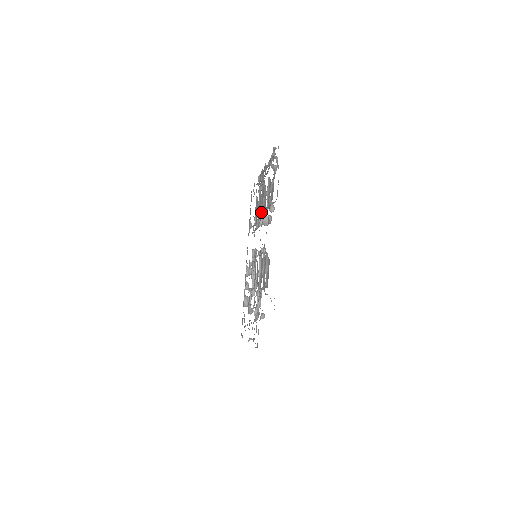
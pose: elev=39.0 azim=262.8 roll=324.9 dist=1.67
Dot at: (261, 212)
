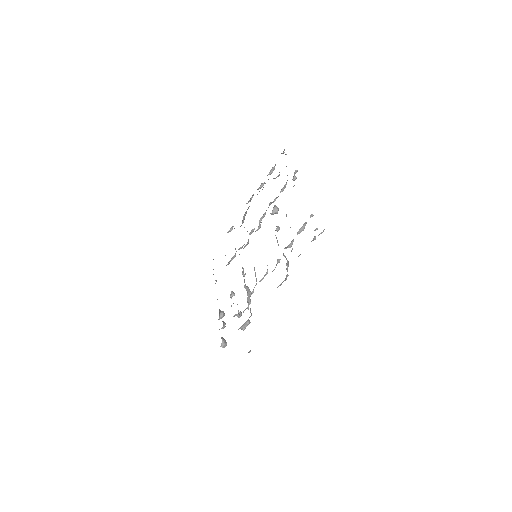
Dot at: occluded
